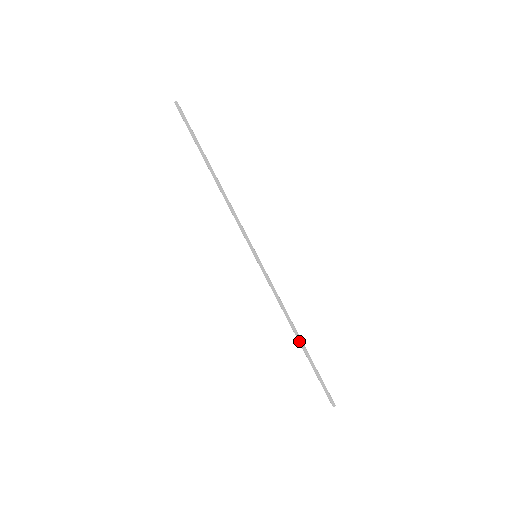
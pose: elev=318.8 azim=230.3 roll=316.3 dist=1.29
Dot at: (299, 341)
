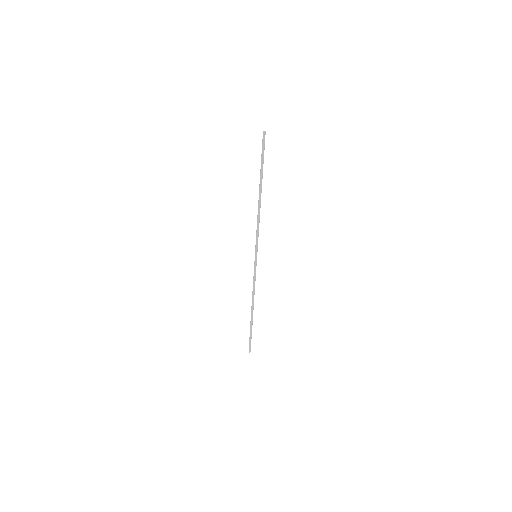
Dot at: (251, 313)
